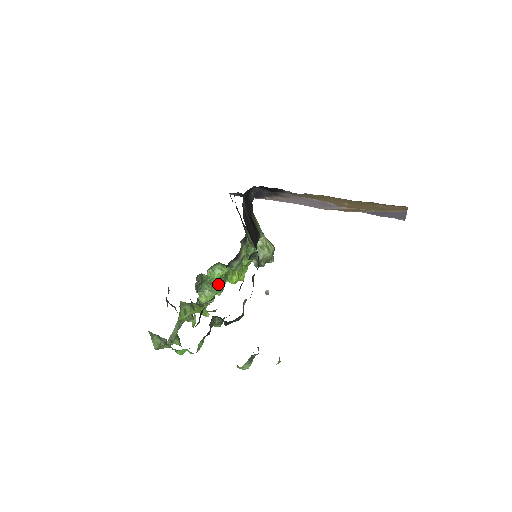
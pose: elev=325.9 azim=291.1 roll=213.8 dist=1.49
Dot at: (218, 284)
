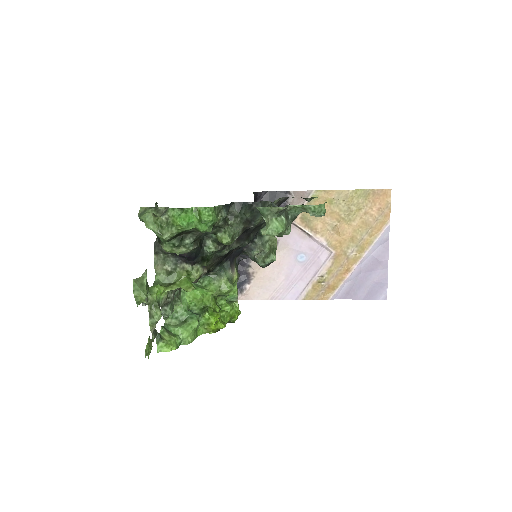
Dot at: (194, 315)
